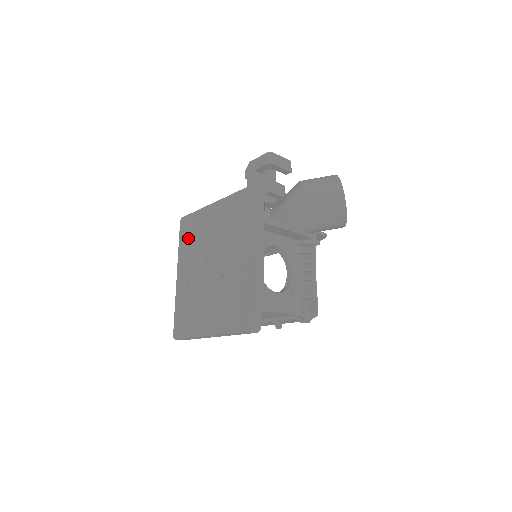
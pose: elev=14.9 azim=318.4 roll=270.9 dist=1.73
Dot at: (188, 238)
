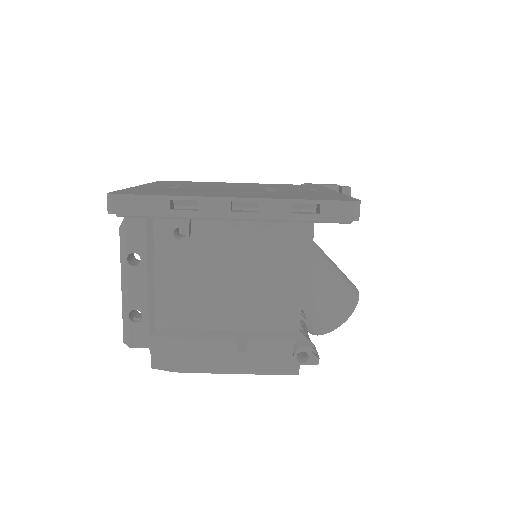
Dot at: occluded
